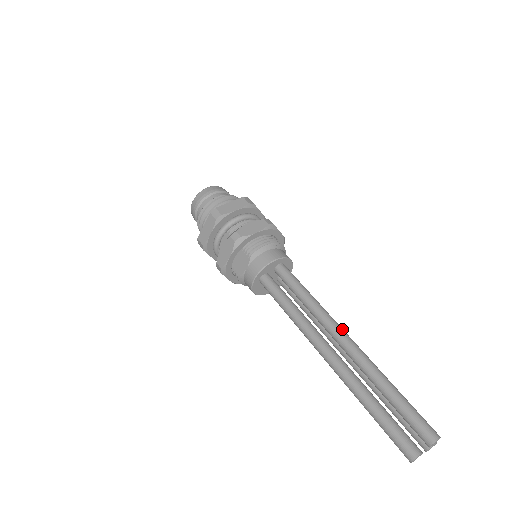
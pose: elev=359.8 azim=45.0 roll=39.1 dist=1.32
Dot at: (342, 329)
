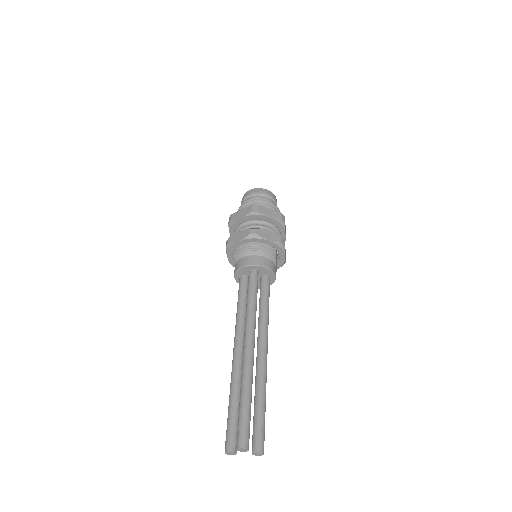
Dot at: (249, 337)
